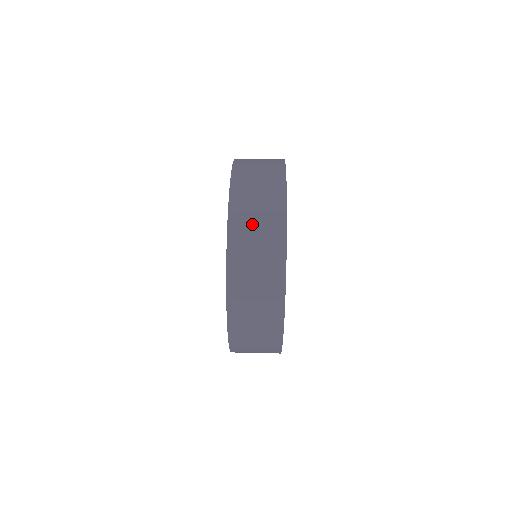
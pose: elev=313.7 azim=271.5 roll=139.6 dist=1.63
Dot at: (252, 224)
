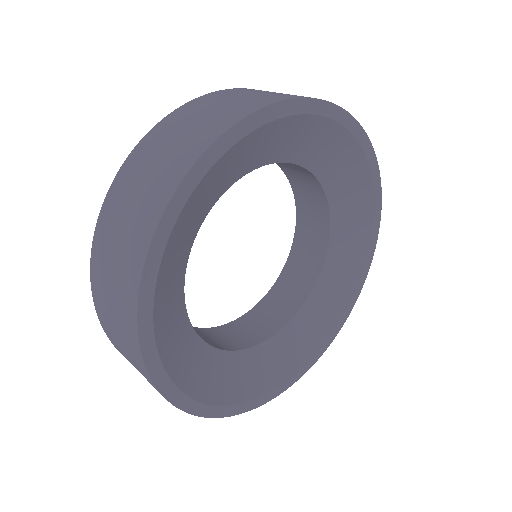
Dot at: (108, 301)
